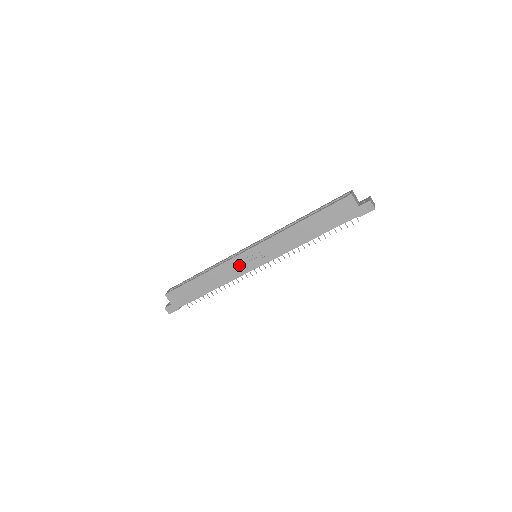
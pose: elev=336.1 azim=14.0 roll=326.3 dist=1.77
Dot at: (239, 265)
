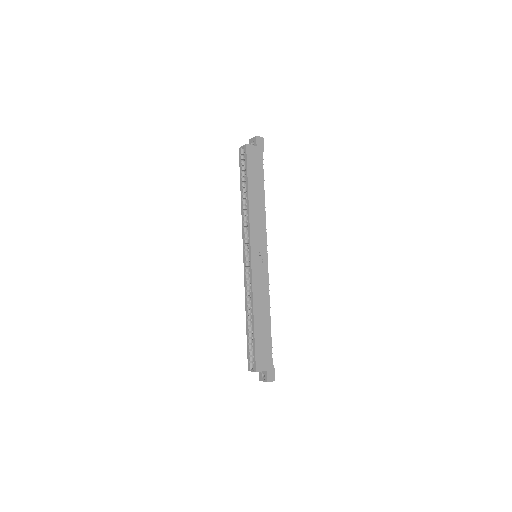
Dot at: (260, 273)
